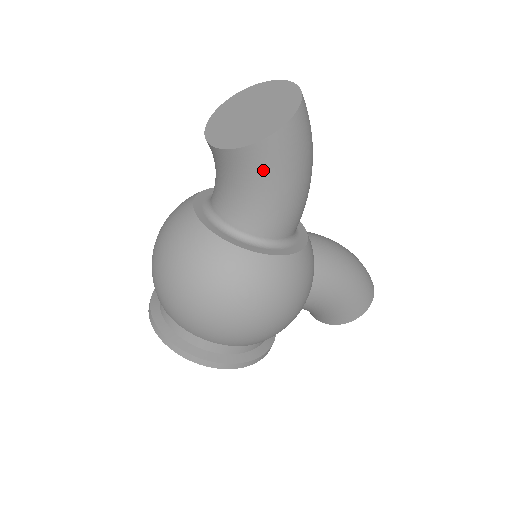
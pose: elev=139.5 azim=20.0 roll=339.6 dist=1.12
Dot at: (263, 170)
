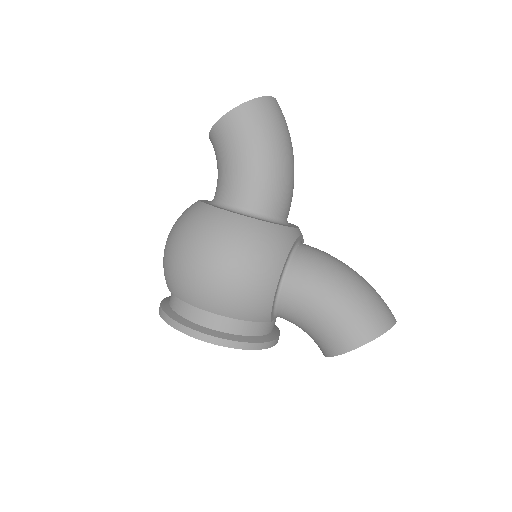
Dot at: (229, 141)
